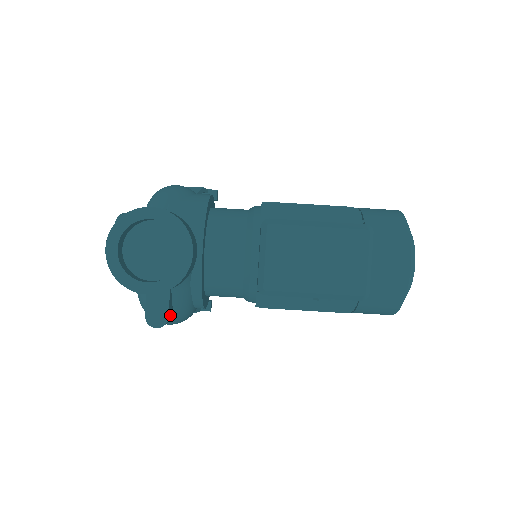
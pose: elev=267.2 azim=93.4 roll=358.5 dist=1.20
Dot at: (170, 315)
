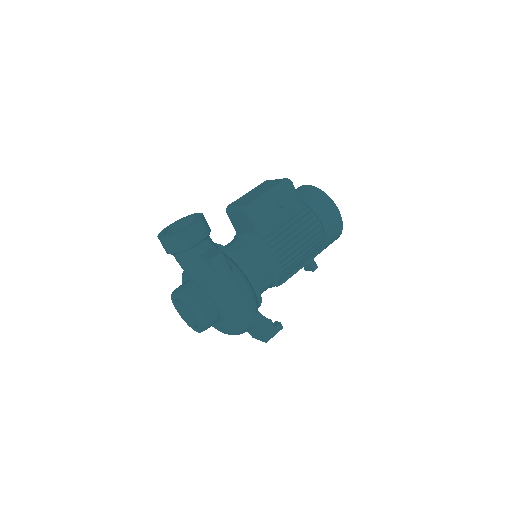
Dot at: occluded
